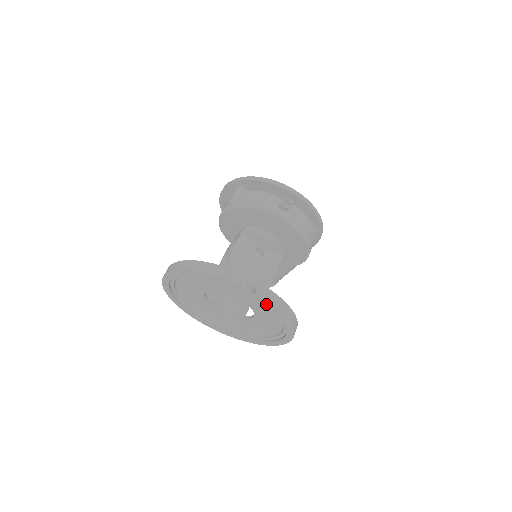
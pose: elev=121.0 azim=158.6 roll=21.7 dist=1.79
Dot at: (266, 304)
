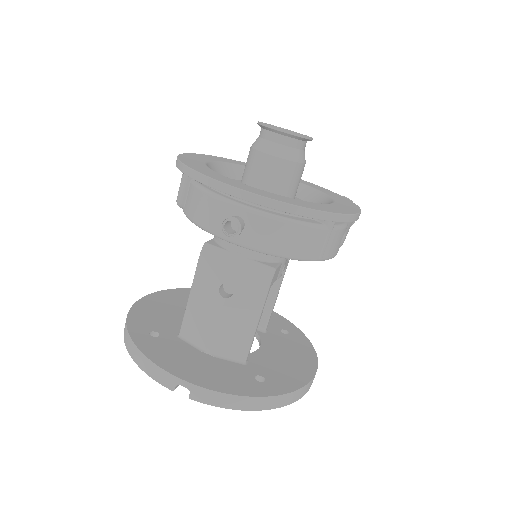
Dot at: occluded
